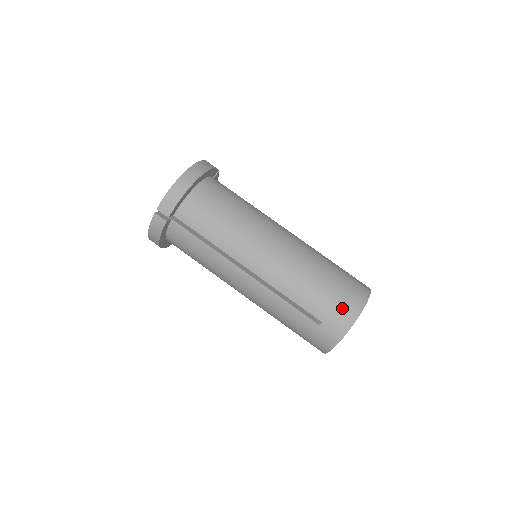
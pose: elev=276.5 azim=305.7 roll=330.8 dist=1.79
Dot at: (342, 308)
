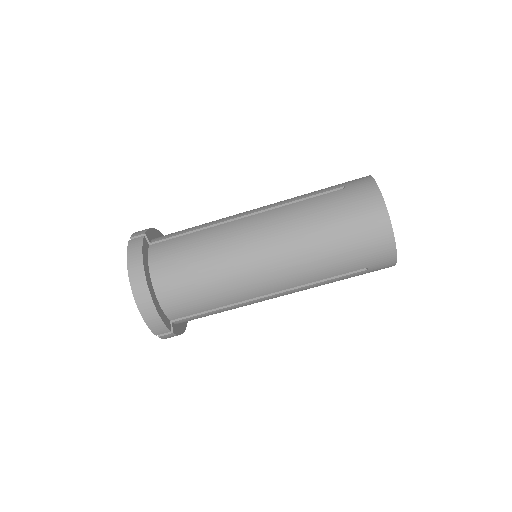
Dot at: (373, 246)
